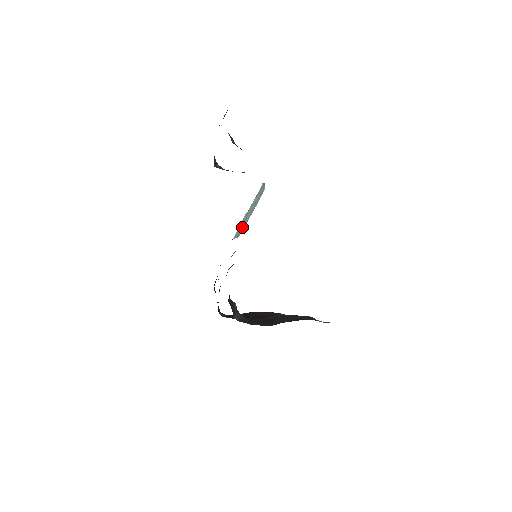
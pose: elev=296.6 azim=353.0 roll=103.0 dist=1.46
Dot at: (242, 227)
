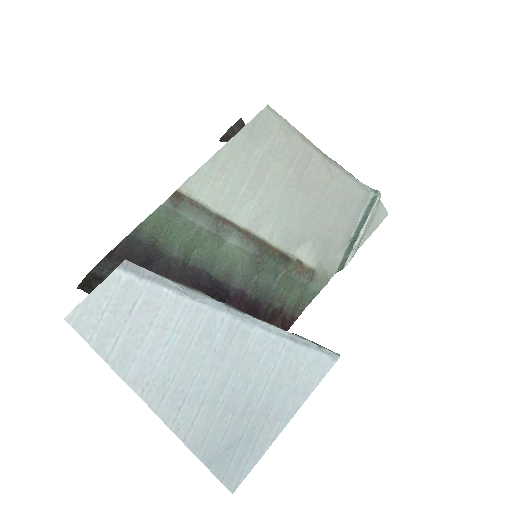
Dot at: (347, 254)
